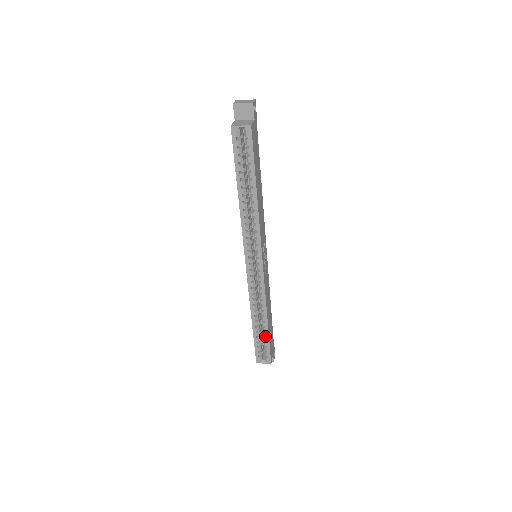
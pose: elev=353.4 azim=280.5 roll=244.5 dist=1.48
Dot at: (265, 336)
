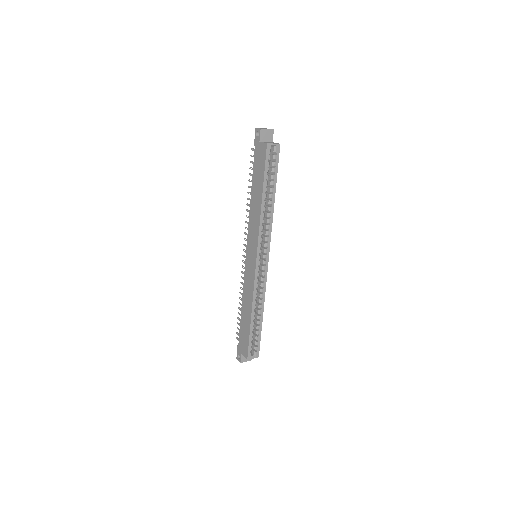
Dot at: (257, 330)
